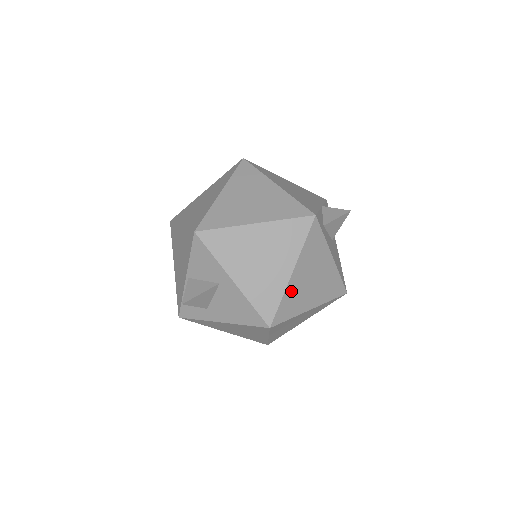
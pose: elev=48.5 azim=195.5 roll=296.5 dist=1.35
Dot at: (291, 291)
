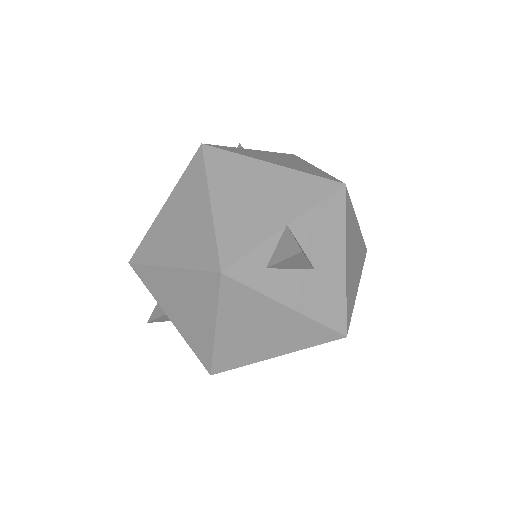
Dot at: (225, 345)
